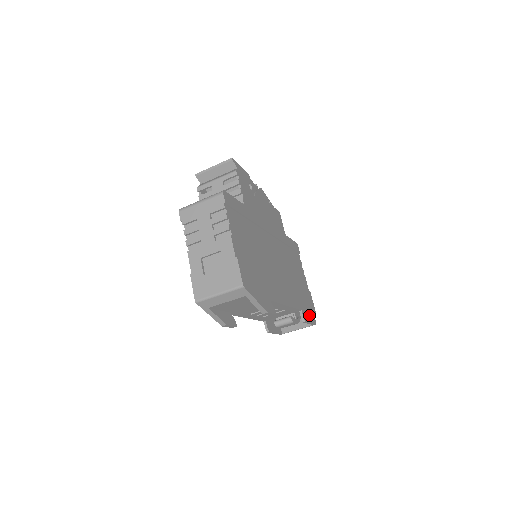
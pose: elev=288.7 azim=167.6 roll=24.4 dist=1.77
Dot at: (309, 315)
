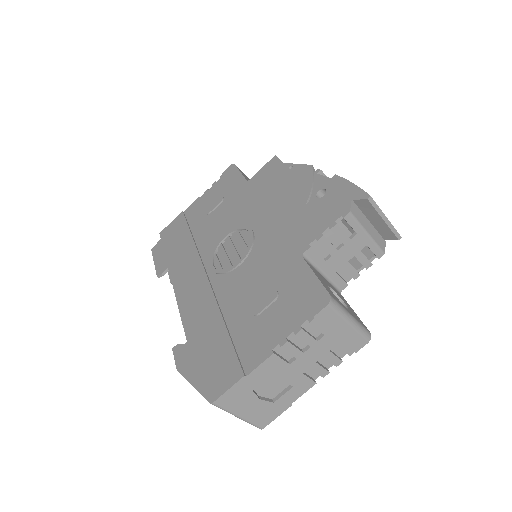
Dot at: occluded
